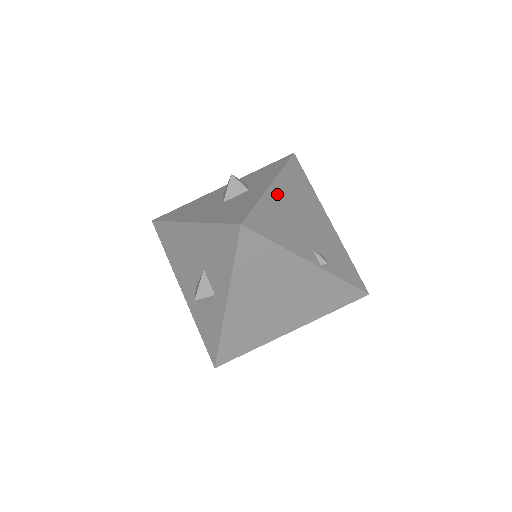
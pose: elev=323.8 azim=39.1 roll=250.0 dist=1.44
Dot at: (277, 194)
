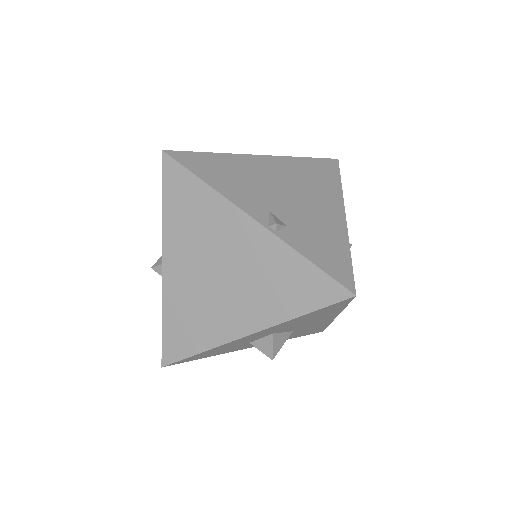
Dot at: (259, 163)
